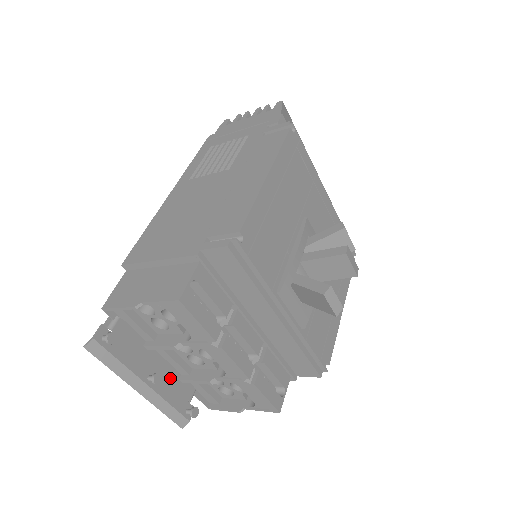
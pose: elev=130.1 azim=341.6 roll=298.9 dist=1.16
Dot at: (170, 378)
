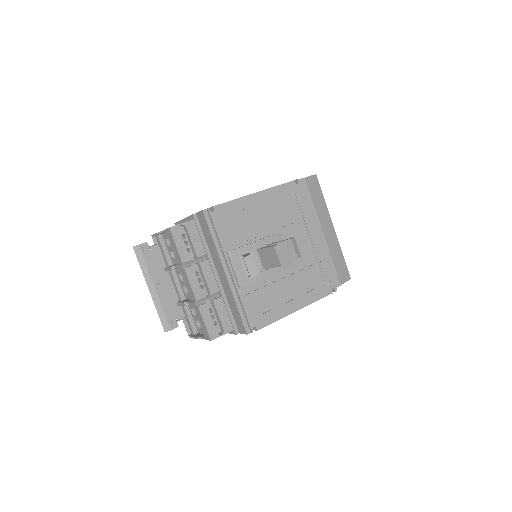
Dot at: (171, 297)
